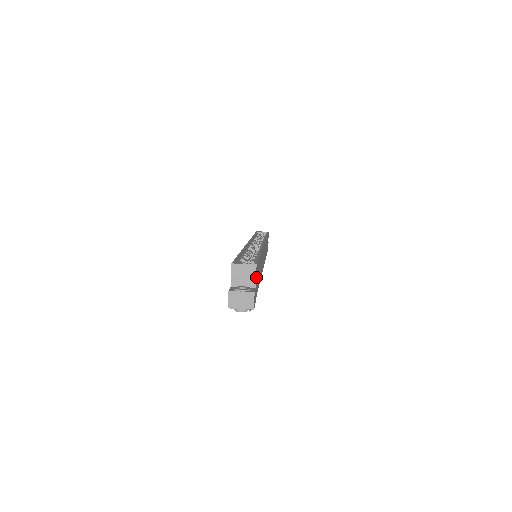
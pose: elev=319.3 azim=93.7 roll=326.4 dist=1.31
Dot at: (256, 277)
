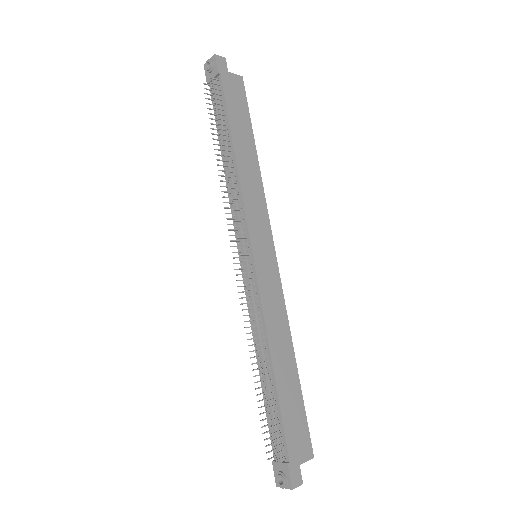
Dot at: (235, 80)
